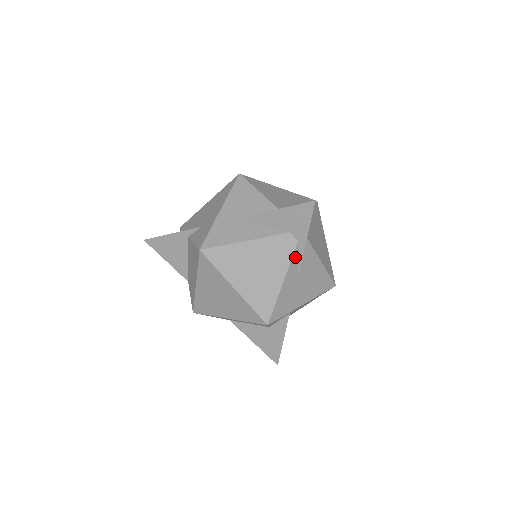
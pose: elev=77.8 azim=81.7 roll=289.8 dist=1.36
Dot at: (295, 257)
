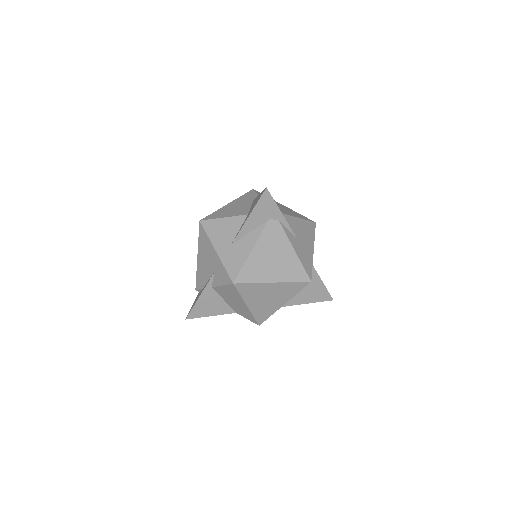
Dot at: (285, 230)
